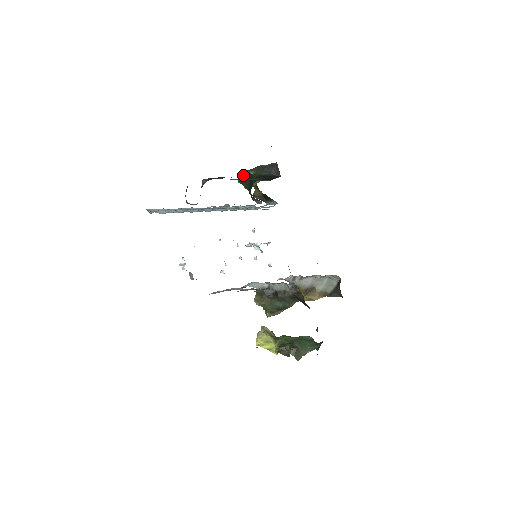
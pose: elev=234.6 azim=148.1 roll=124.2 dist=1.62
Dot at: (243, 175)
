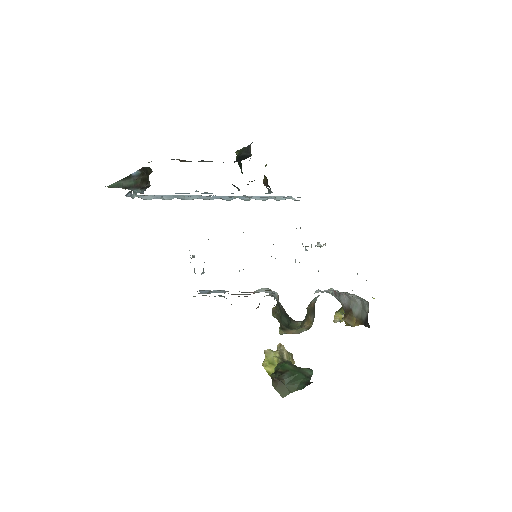
Dot at: occluded
